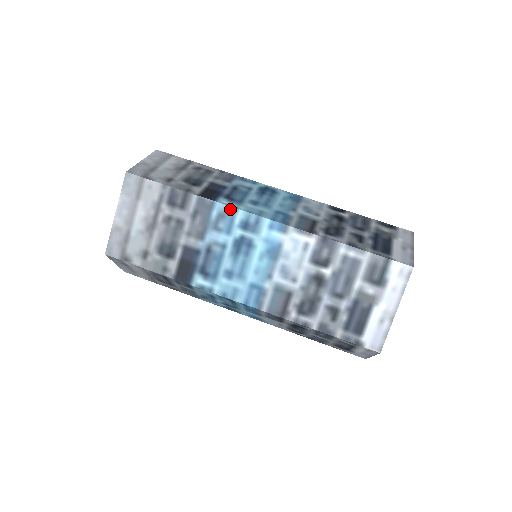
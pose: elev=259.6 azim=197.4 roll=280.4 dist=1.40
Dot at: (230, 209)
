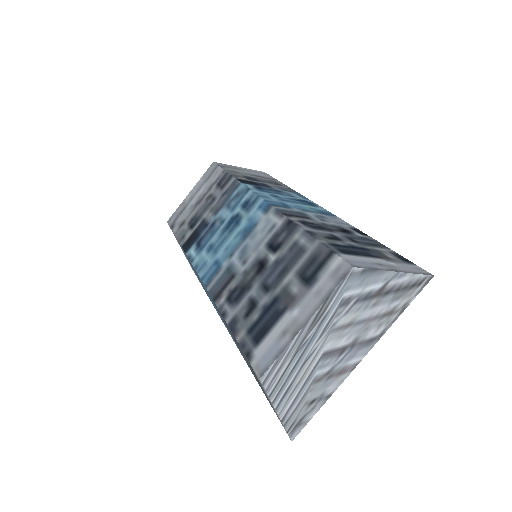
Dot at: (246, 189)
